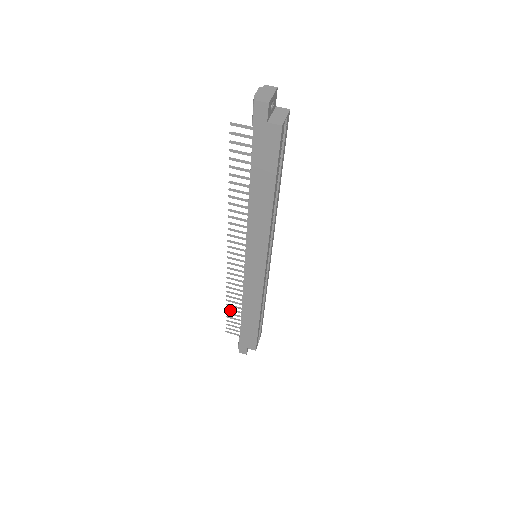
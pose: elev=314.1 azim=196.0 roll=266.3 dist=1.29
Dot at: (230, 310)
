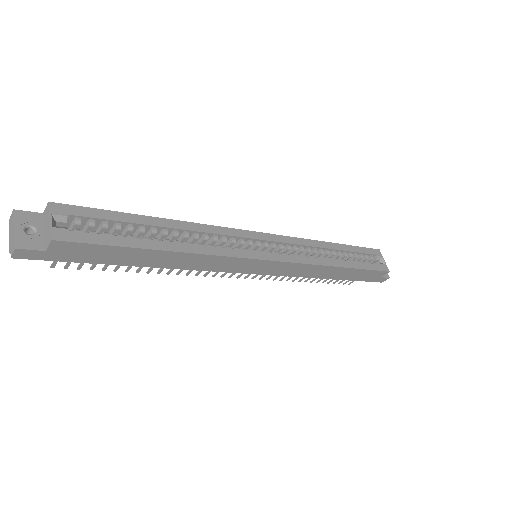
Dot at: occluded
